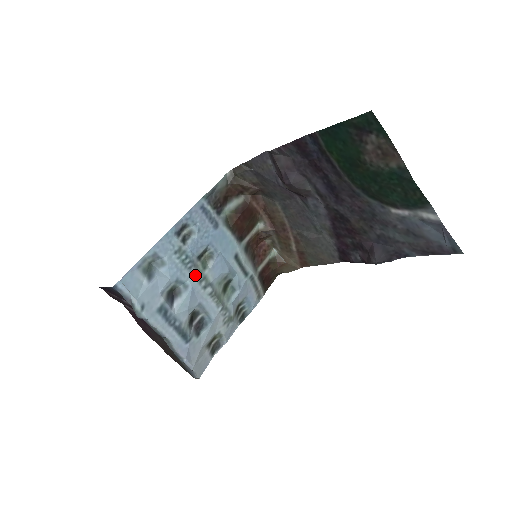
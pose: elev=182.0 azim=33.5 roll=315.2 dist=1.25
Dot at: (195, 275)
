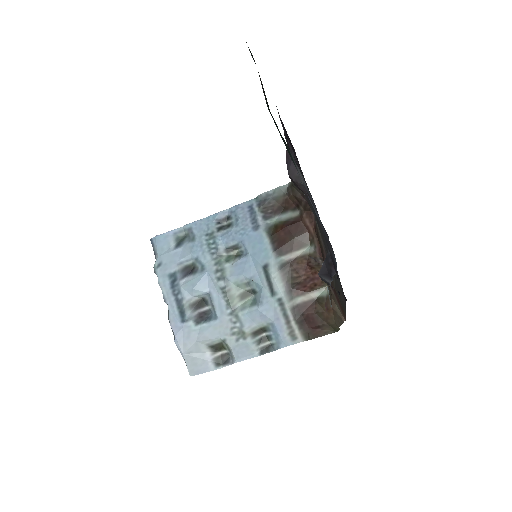
Dot at: (215, 263)
